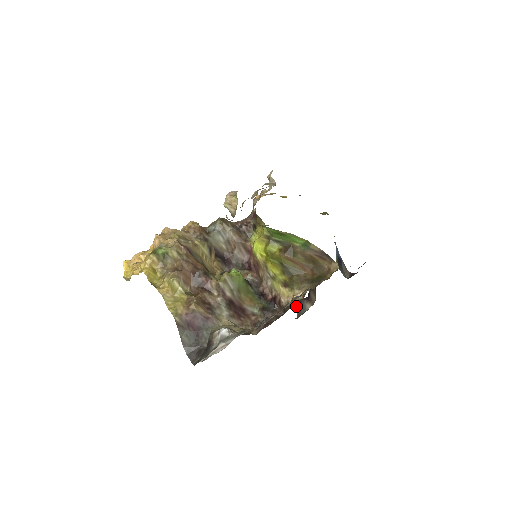
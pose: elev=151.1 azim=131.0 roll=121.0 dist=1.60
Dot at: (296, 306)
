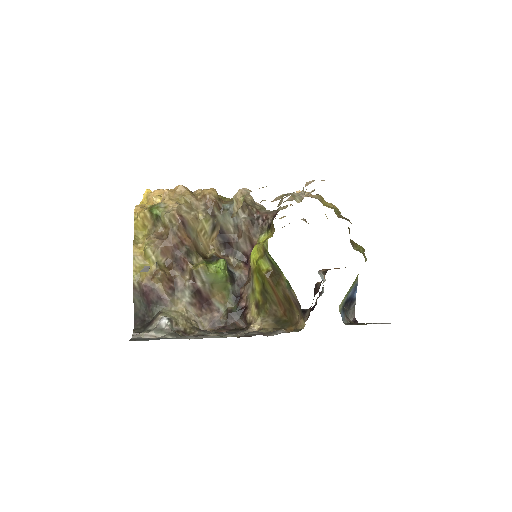
Dot at: occluded
